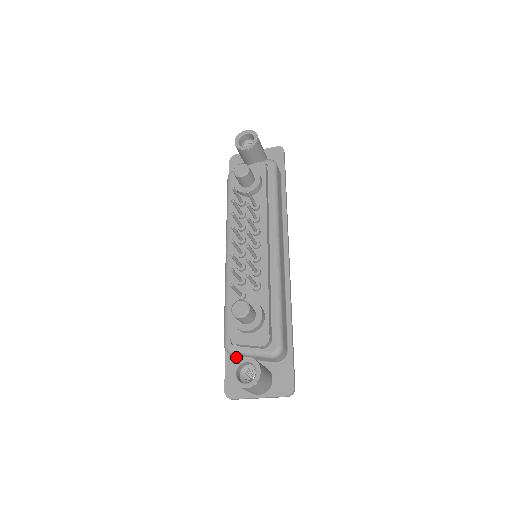
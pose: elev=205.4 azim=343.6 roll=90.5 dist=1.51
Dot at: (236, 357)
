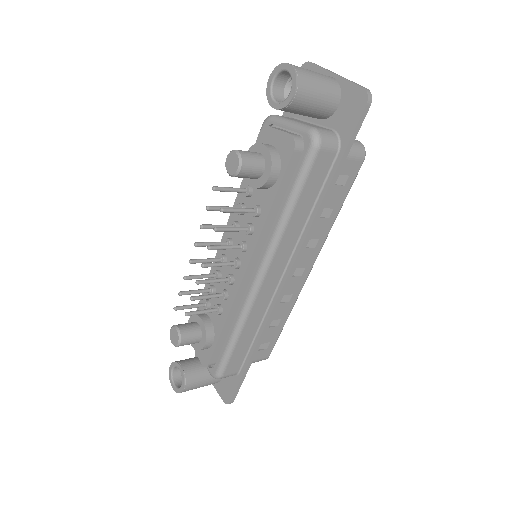
Dot at: occluded
